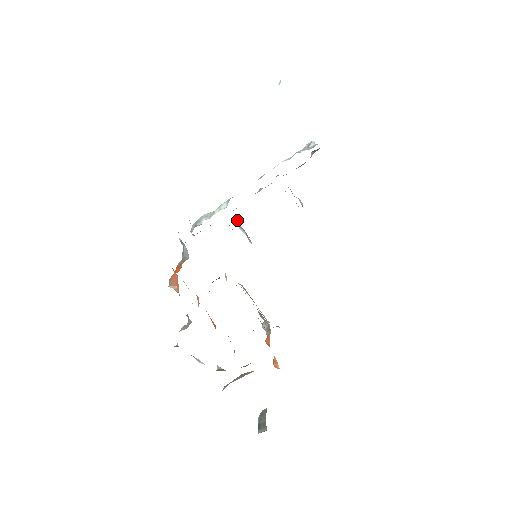
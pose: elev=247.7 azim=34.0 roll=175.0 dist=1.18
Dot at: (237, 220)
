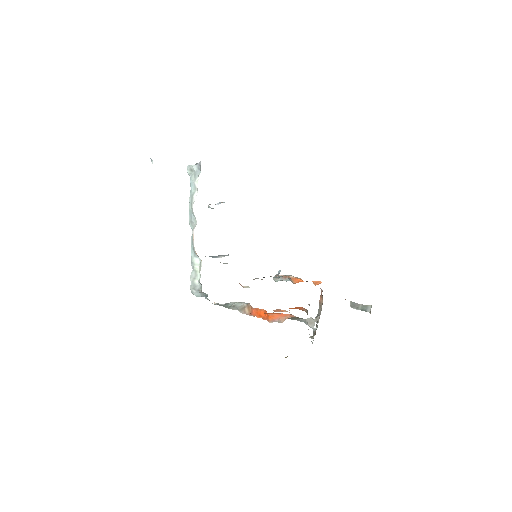
Dot at: occluded
